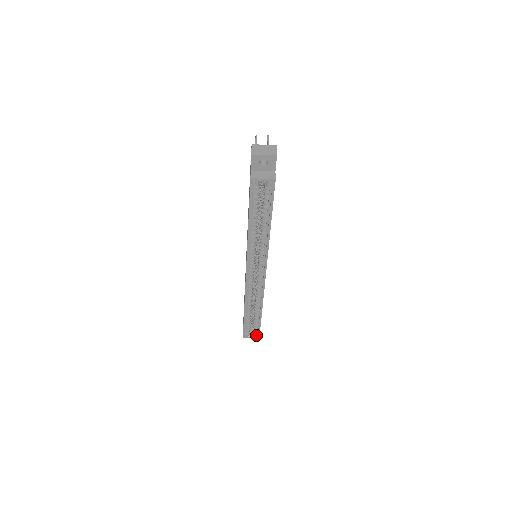
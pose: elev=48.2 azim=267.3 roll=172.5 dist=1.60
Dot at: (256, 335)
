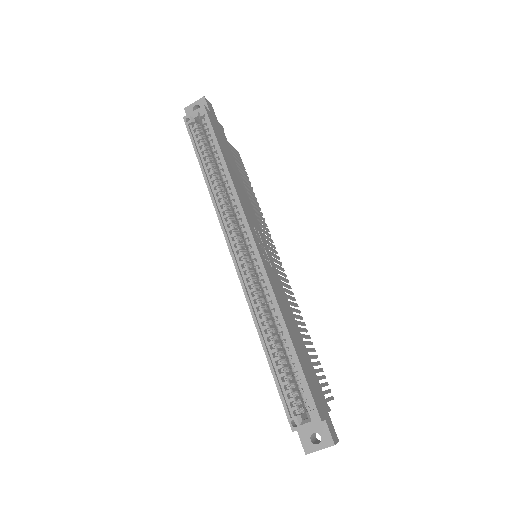
Dot at: (311, 412)
